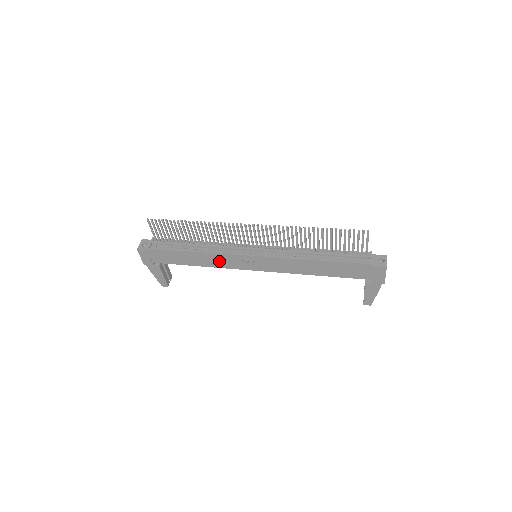
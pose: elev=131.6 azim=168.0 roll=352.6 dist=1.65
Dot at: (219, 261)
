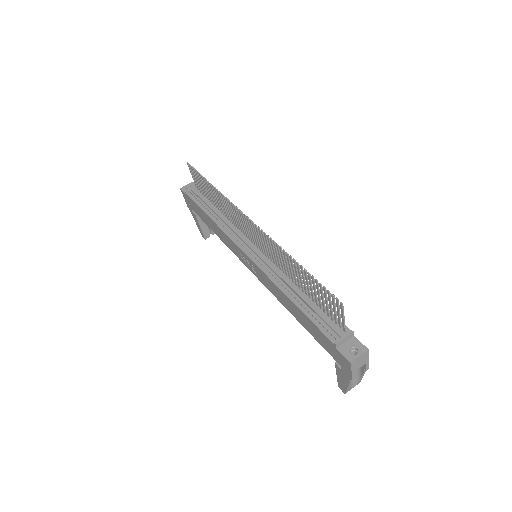
Dot at: (226, 240)
